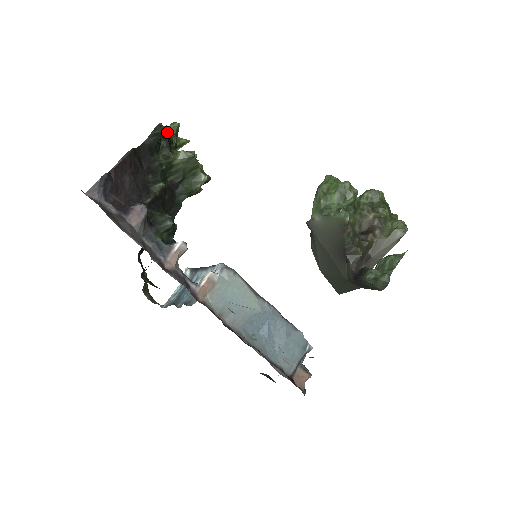
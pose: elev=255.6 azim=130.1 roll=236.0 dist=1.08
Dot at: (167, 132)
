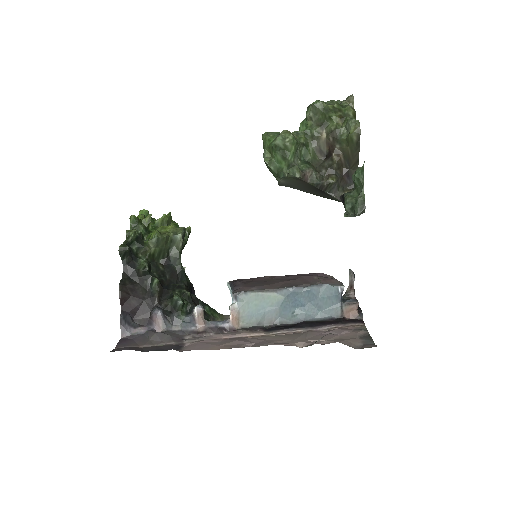
Dot at: (128, 248)
